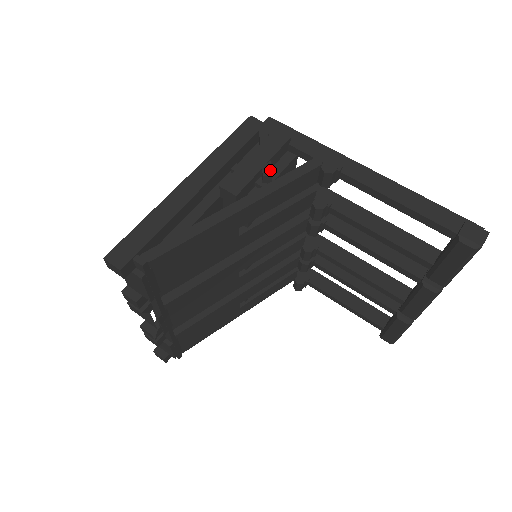
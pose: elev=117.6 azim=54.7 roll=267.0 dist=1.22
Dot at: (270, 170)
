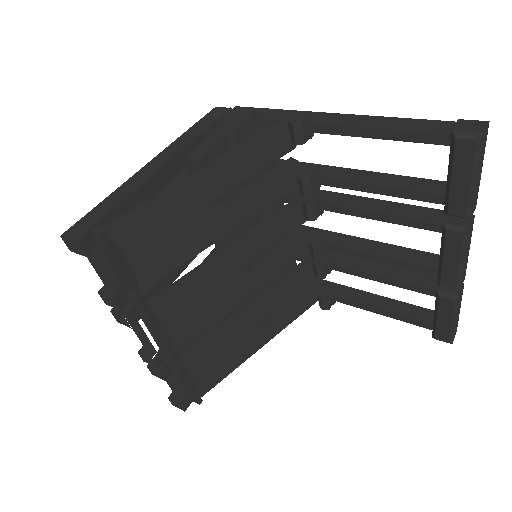
Dot at: (235, 136)
